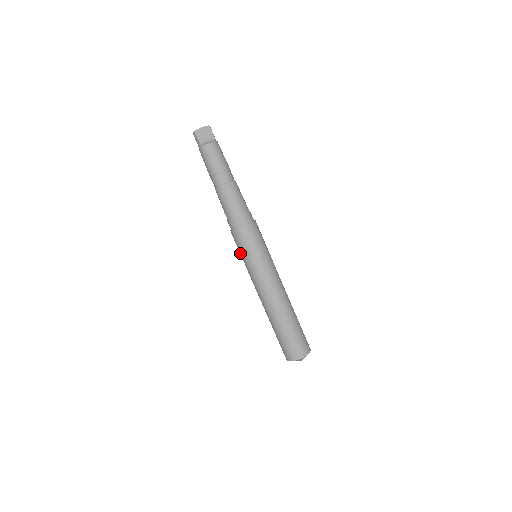
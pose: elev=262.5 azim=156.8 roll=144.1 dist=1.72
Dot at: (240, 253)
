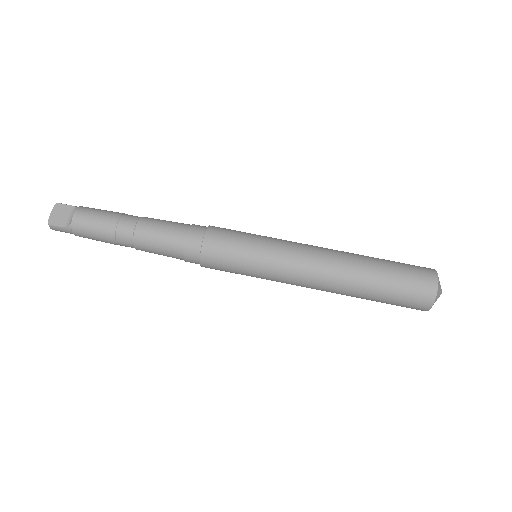
Dot at: (237, 273)
